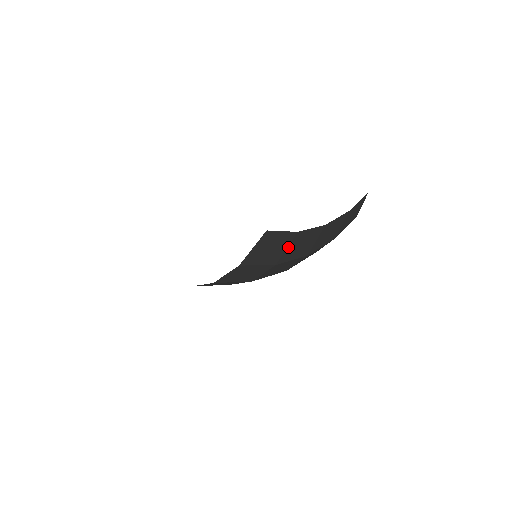
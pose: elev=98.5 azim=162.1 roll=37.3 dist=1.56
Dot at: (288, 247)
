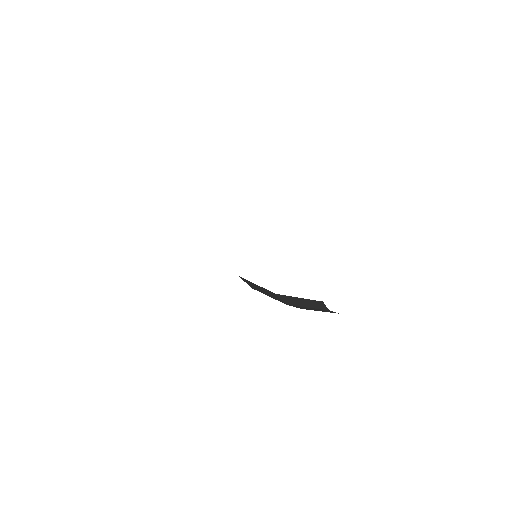
Dot at: (310, 307)
